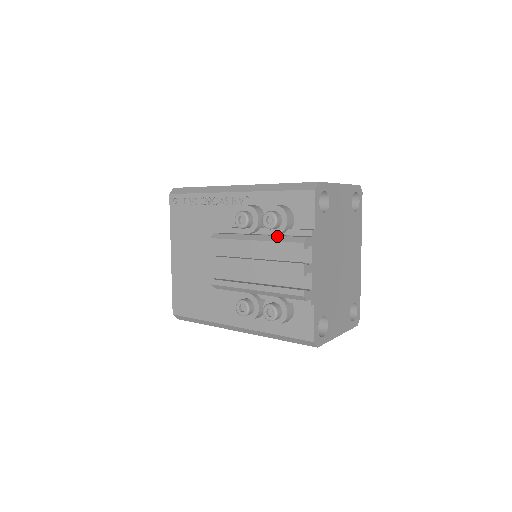
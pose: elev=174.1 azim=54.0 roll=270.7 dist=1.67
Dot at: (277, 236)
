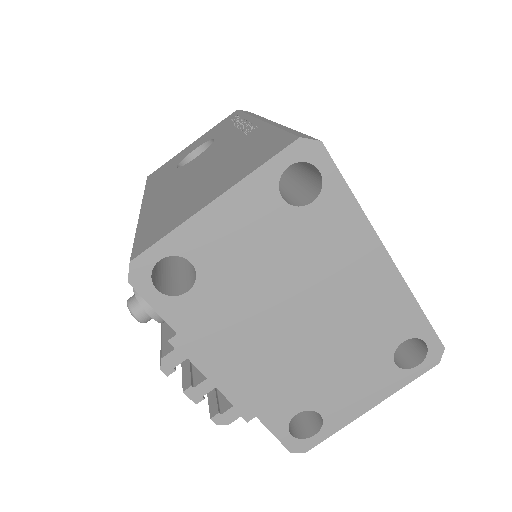
Dot at: occluded
